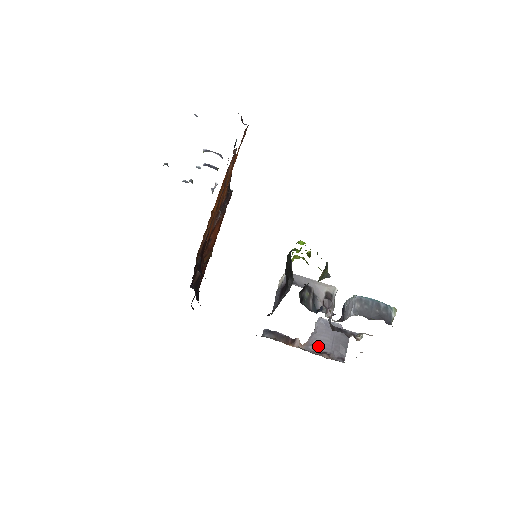
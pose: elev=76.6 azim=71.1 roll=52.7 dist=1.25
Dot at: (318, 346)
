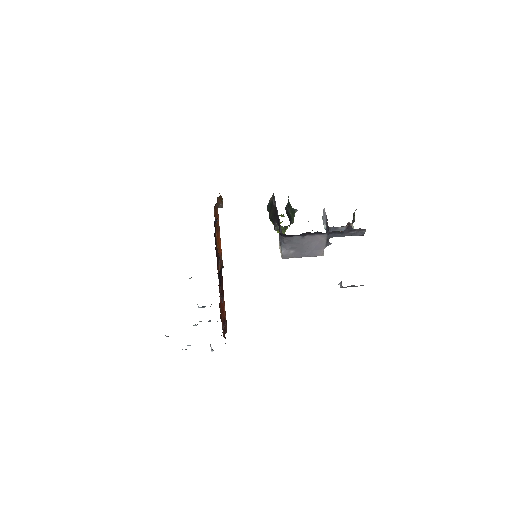
Dot at: occluded
